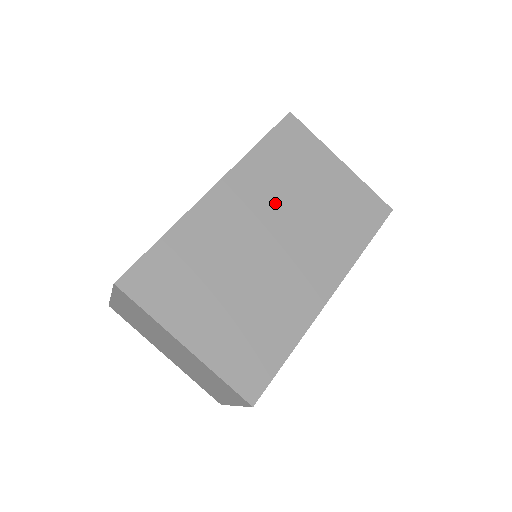
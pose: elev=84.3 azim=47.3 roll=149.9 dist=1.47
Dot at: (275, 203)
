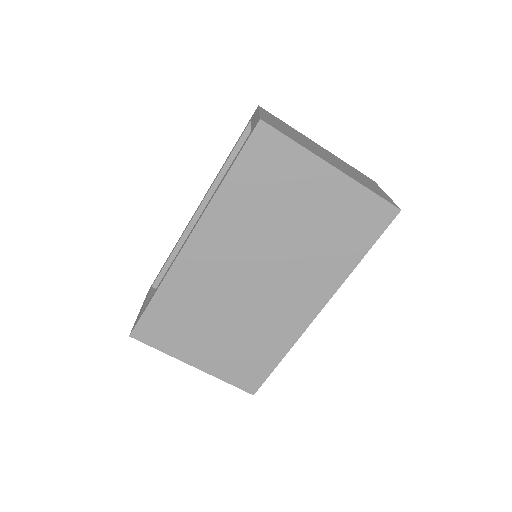
Dot at: (253, 240)
